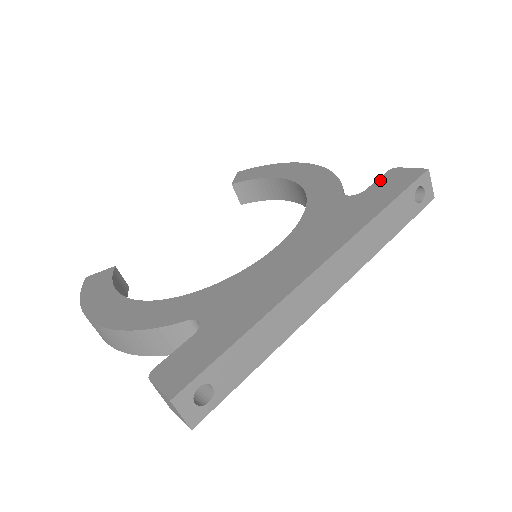
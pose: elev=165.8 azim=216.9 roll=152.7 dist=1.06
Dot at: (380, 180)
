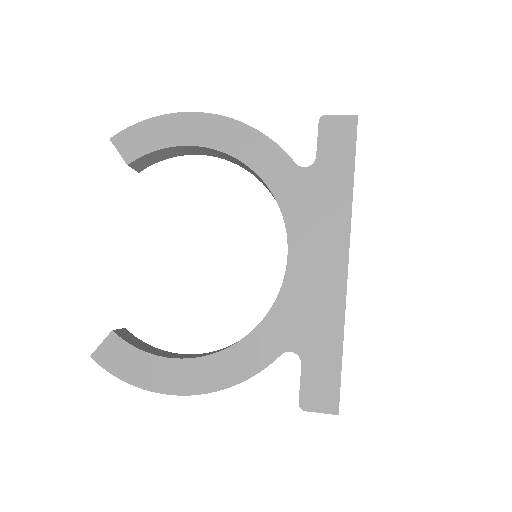
Dot at: (321, 139)
